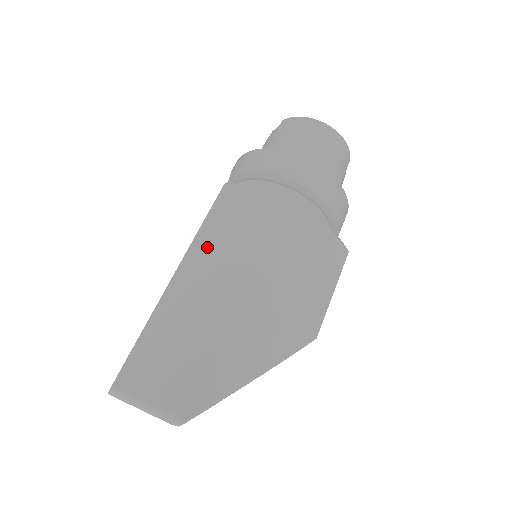
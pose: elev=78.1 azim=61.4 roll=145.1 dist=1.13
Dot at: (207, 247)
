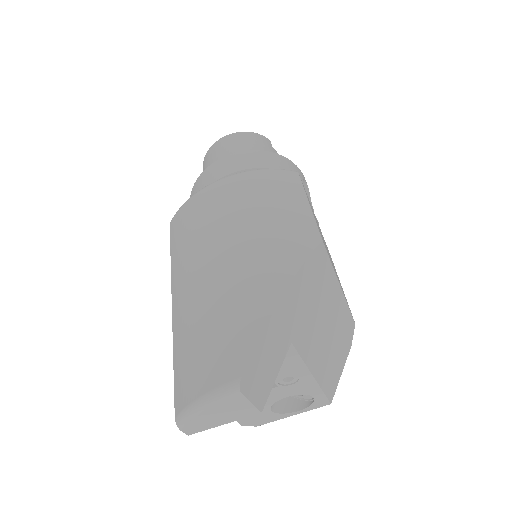
Dot at: (179, 263)
